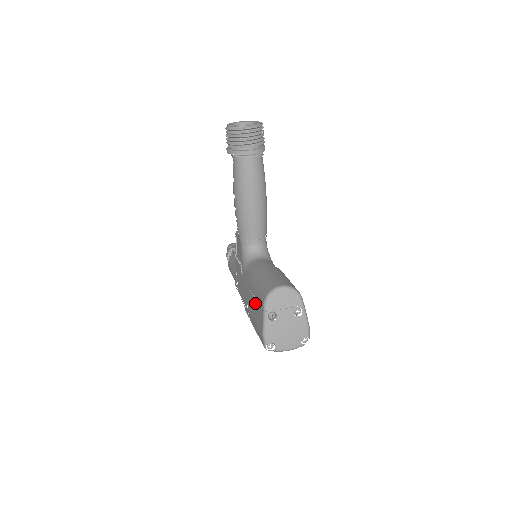
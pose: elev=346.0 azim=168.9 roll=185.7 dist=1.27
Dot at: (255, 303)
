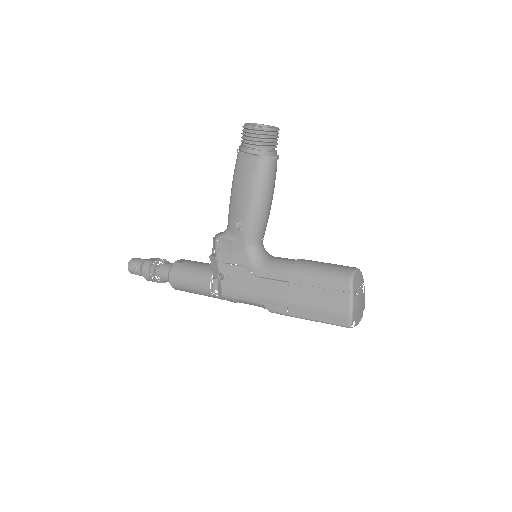
Dot at: (319, 292)
